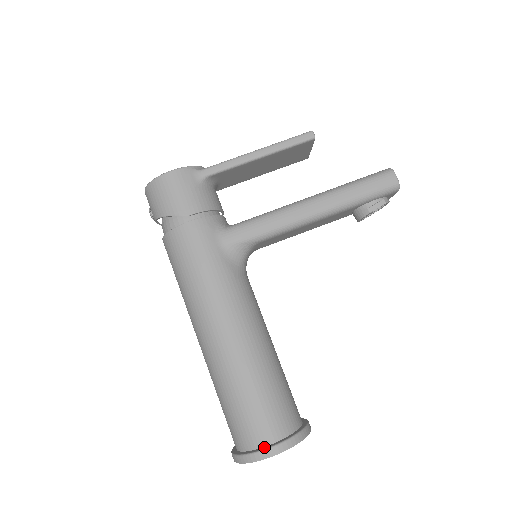
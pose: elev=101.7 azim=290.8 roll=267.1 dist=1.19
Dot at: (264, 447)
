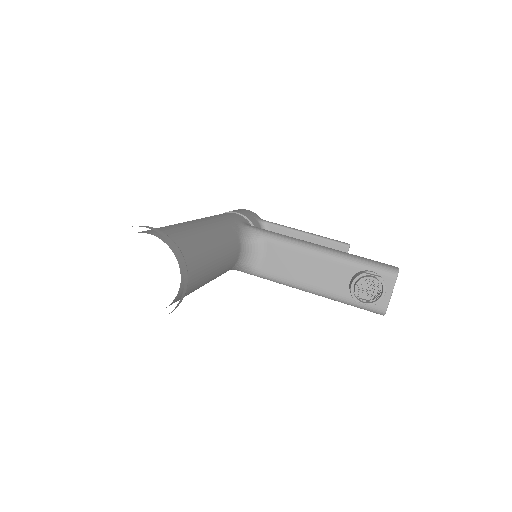
Dot at: occluded
